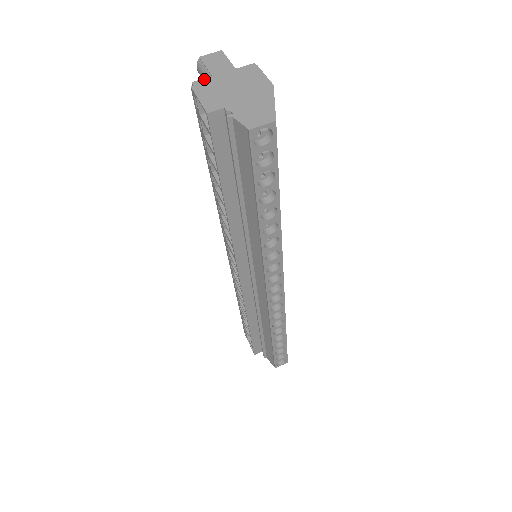
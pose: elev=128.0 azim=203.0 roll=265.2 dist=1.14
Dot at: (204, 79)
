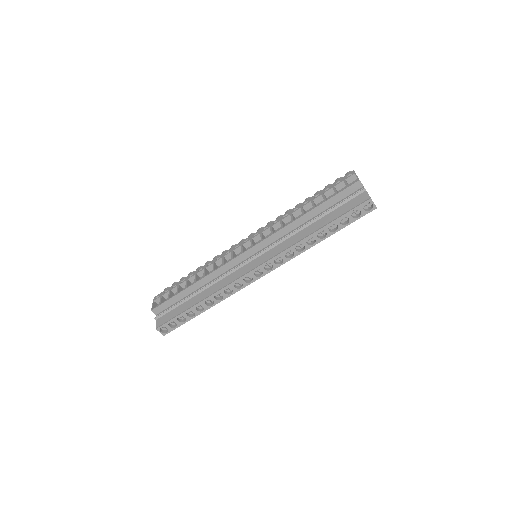
Dot at: occluded
